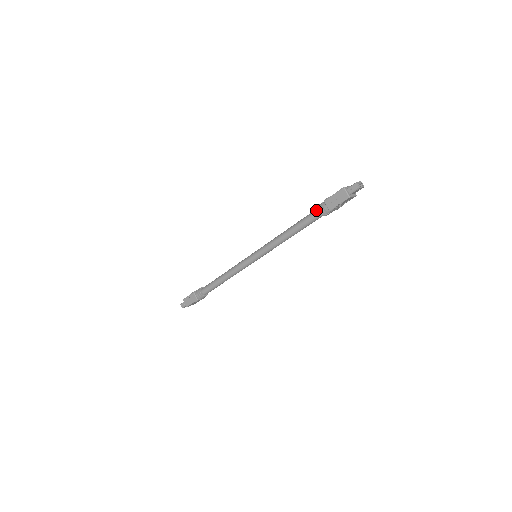
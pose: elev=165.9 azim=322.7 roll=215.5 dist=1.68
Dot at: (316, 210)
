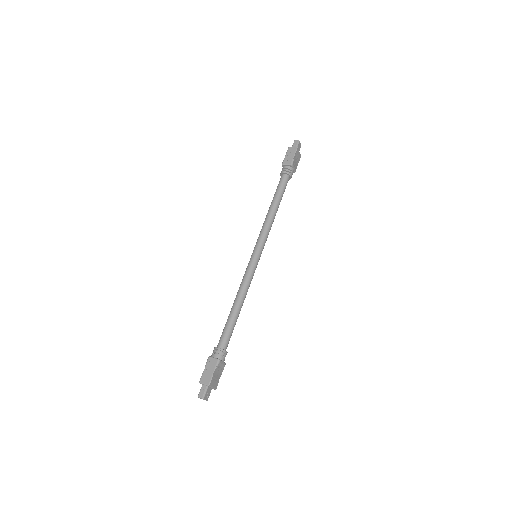
Dot at: (281, 177)
